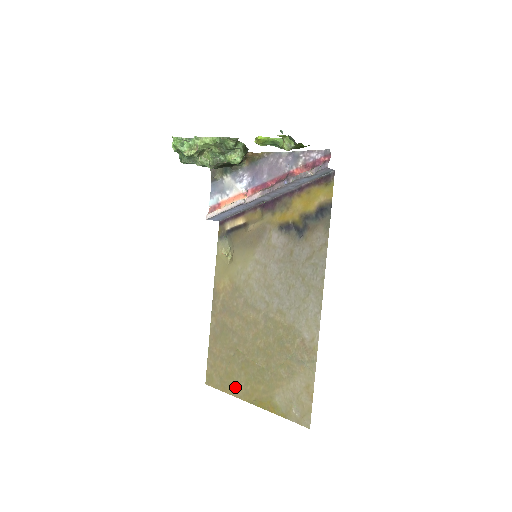
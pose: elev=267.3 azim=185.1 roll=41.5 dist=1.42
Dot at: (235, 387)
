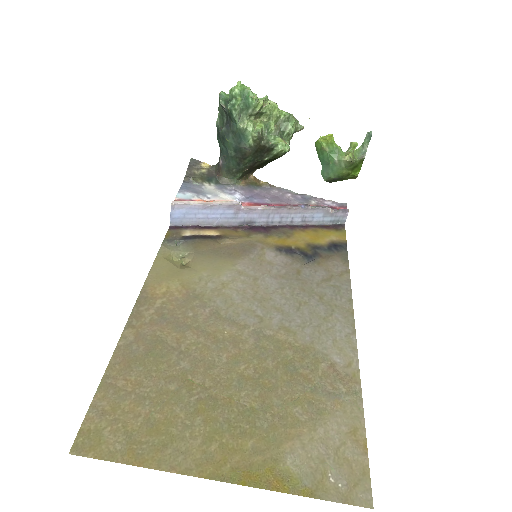
Dot at: (173, 450)
